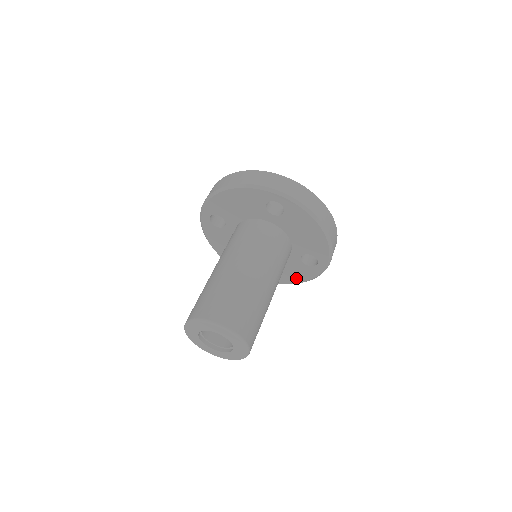
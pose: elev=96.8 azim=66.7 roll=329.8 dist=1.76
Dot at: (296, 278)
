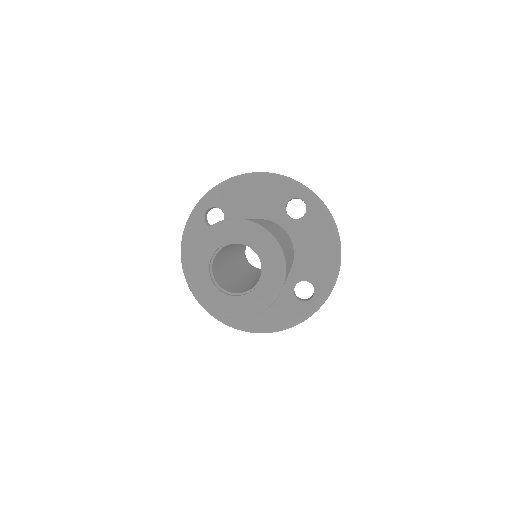
Dot at: (274, 321)
